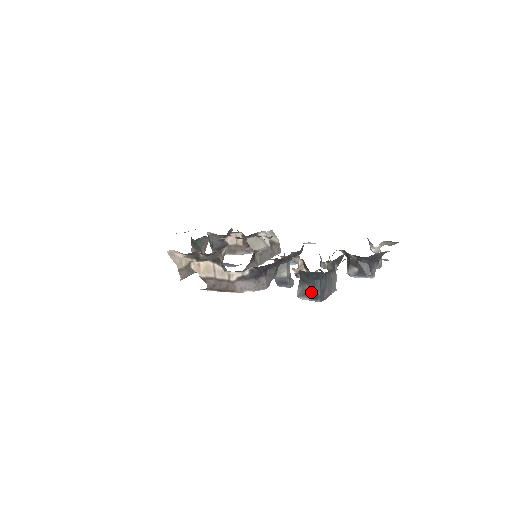
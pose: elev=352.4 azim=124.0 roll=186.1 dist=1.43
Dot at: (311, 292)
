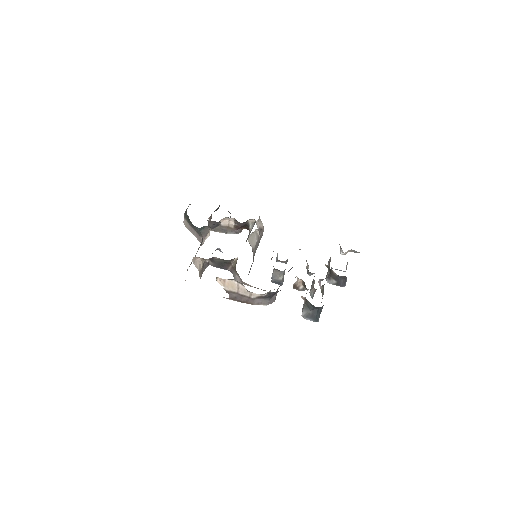
Dot at: (313, 316)
